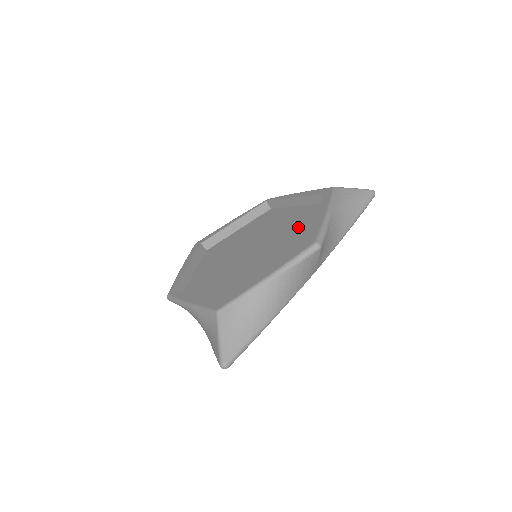
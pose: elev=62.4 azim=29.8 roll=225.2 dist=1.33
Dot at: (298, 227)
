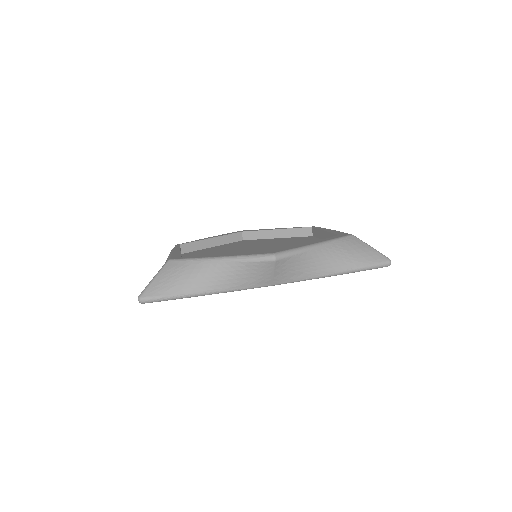
Dot at: occluded
